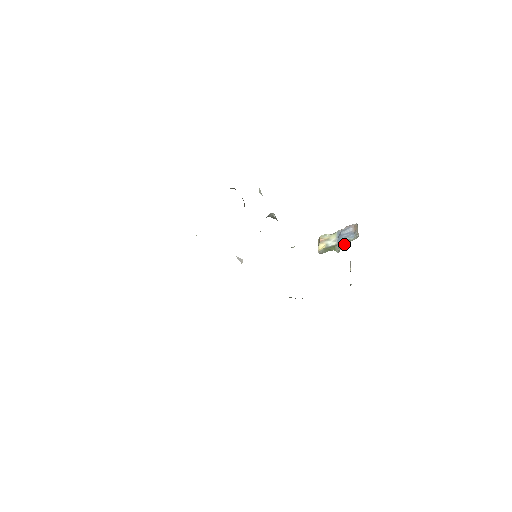
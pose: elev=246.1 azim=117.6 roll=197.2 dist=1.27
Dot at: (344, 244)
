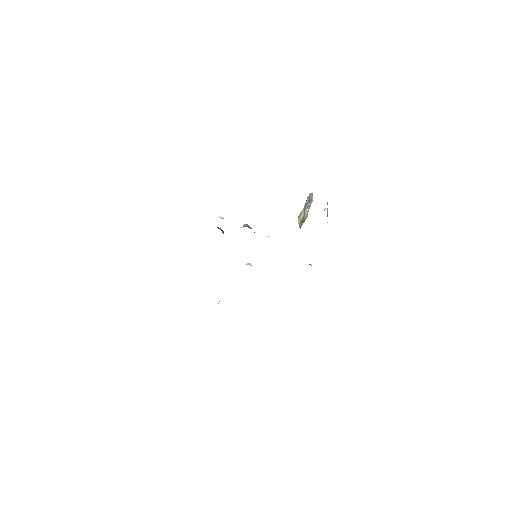
Dot at: (307, 212)
